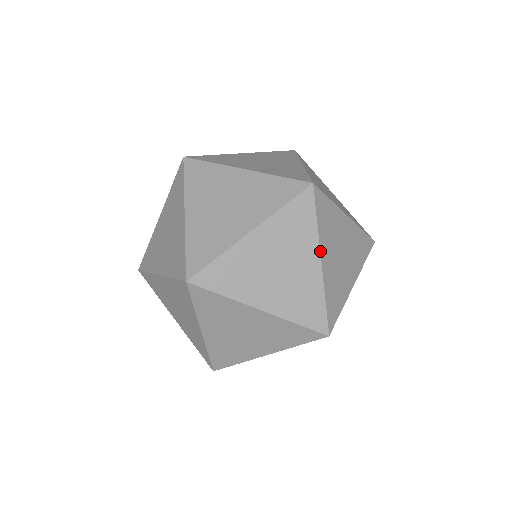
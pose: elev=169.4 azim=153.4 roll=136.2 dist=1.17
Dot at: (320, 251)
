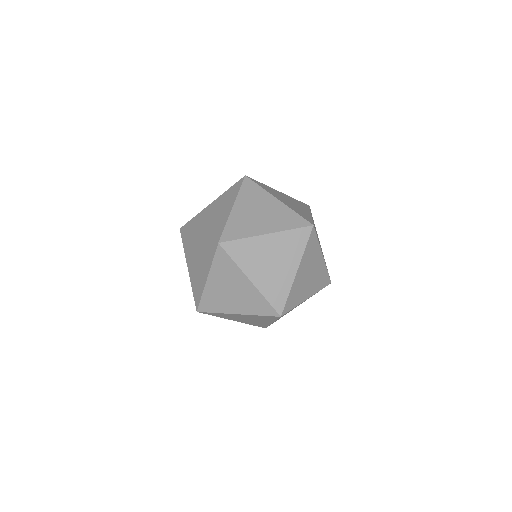
Dot at: (246, 276)
